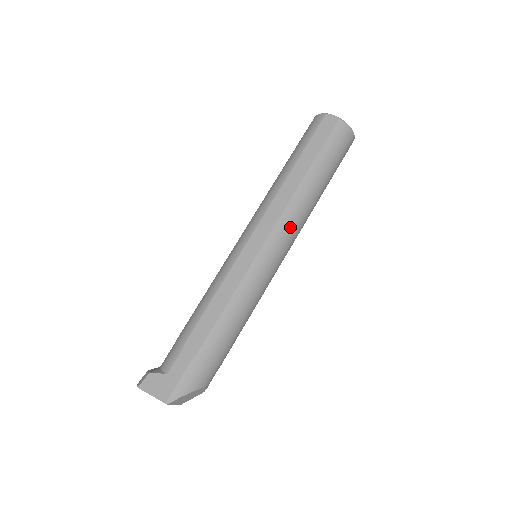
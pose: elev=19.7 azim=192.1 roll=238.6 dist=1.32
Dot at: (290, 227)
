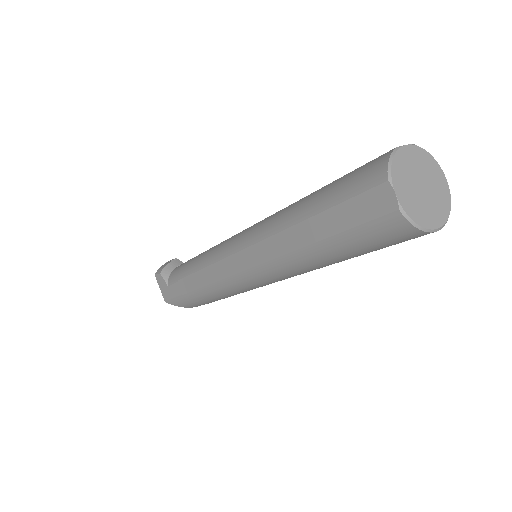
Dot at: (277, 275)
